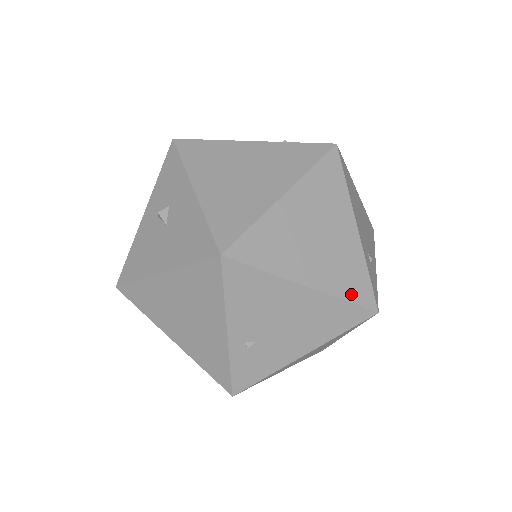
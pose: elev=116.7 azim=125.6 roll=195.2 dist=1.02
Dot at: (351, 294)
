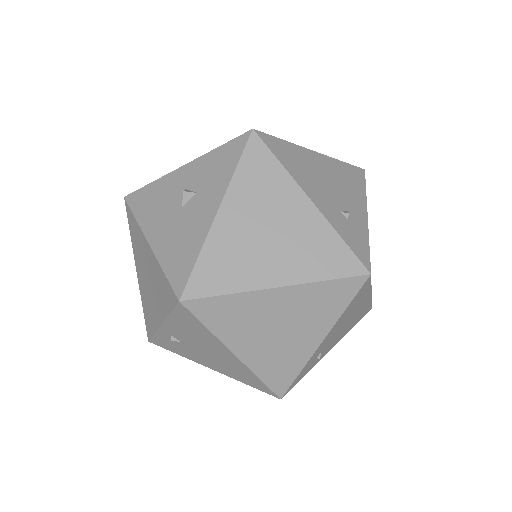
Dot at: (269, 378)
